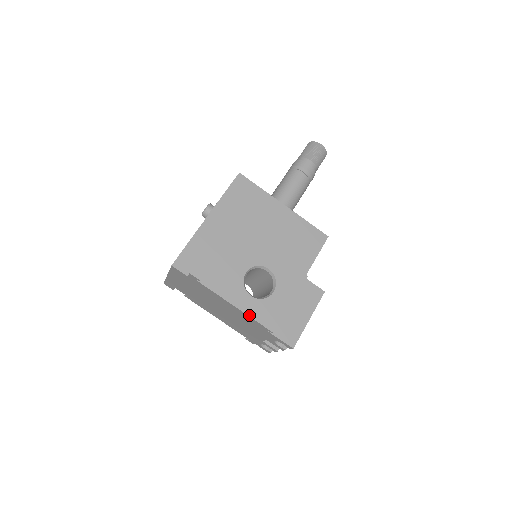
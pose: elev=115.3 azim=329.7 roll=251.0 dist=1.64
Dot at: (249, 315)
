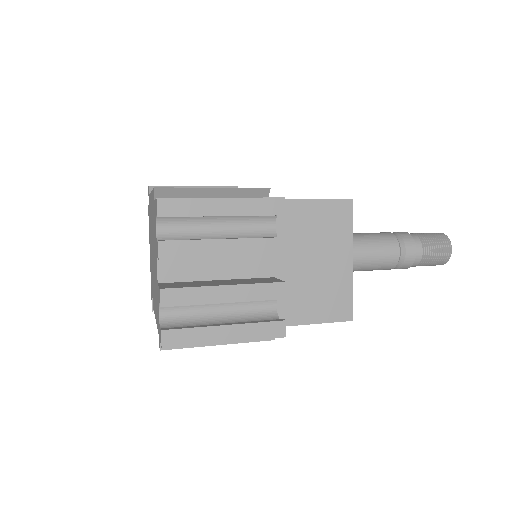
Dot at: occluded
